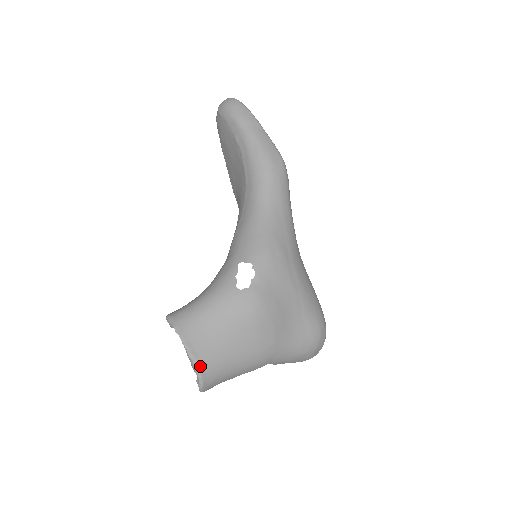
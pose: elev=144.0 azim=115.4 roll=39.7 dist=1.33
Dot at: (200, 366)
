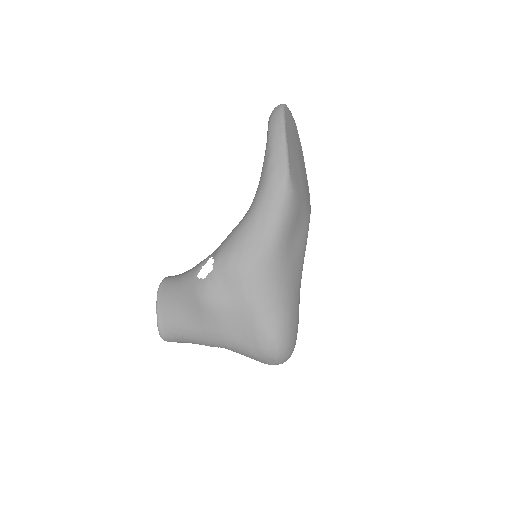
Dot at: (160, 321)
